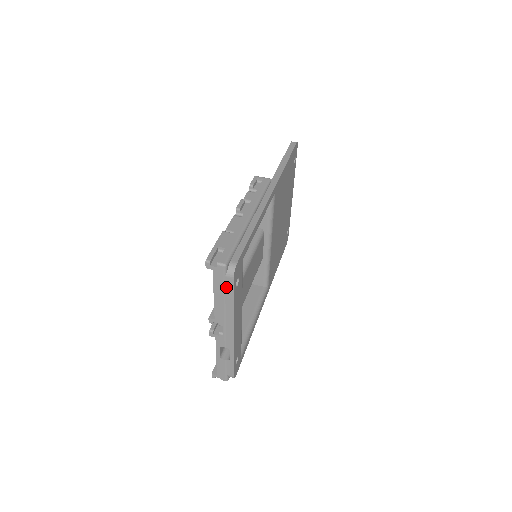
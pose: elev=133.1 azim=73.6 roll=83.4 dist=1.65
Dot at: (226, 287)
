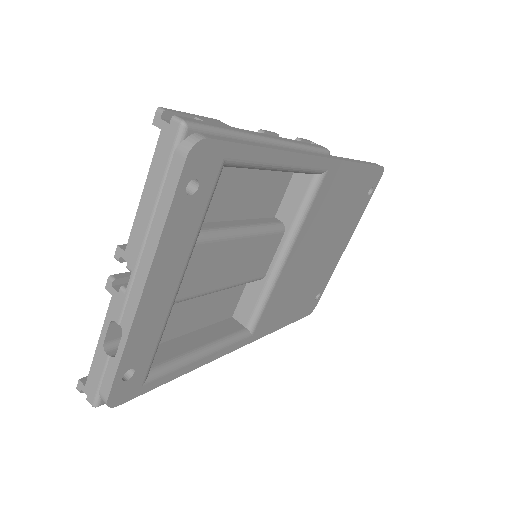
Dot at: (168, 177)
